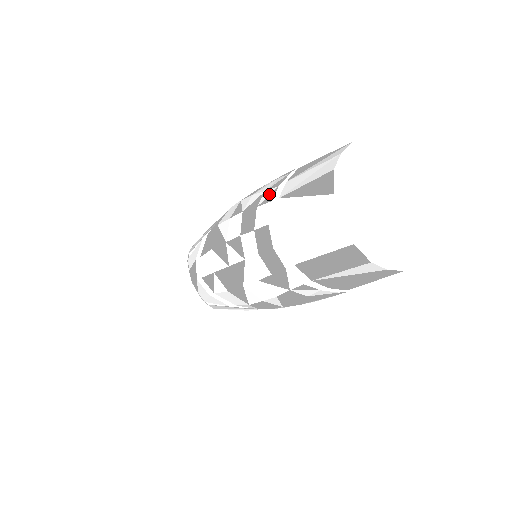
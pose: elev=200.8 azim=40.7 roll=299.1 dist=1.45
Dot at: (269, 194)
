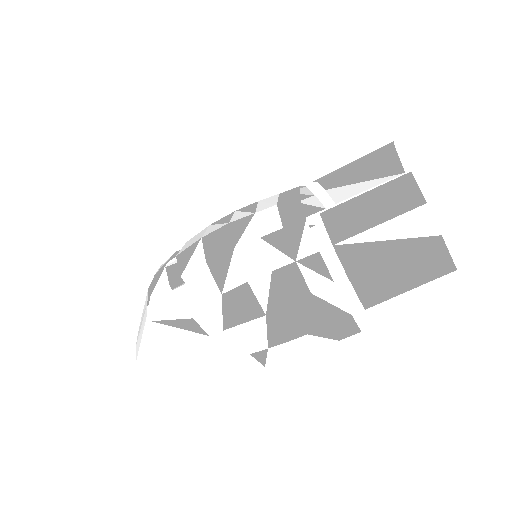
Dot at: (303, 194)
